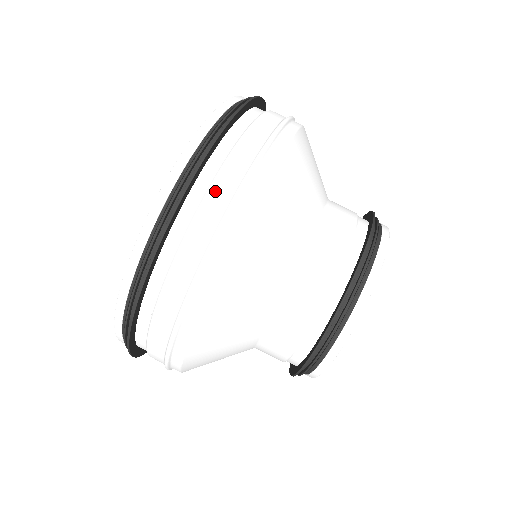
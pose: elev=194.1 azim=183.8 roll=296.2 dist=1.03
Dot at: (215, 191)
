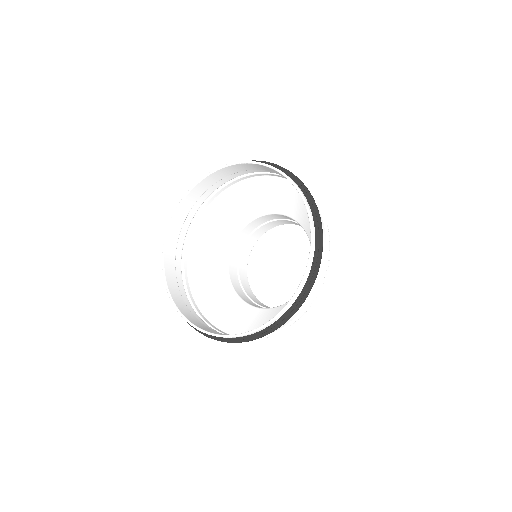
Dot at: occluded
